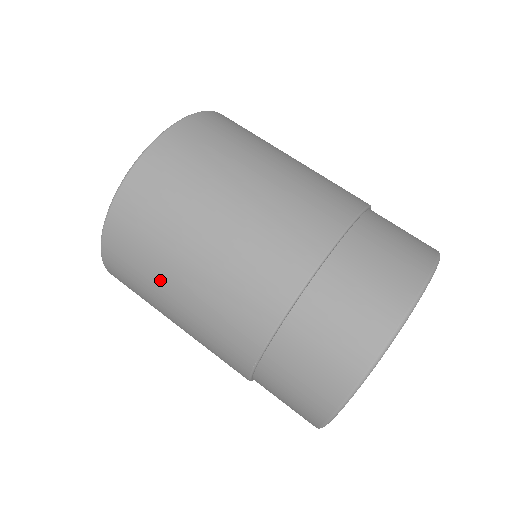
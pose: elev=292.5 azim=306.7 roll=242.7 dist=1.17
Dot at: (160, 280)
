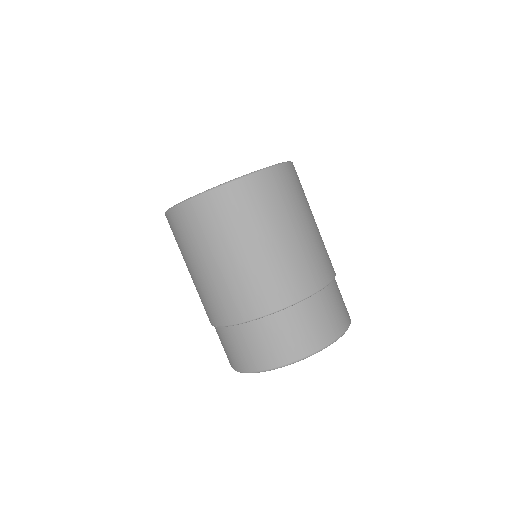
Dot at: (192, 256)
